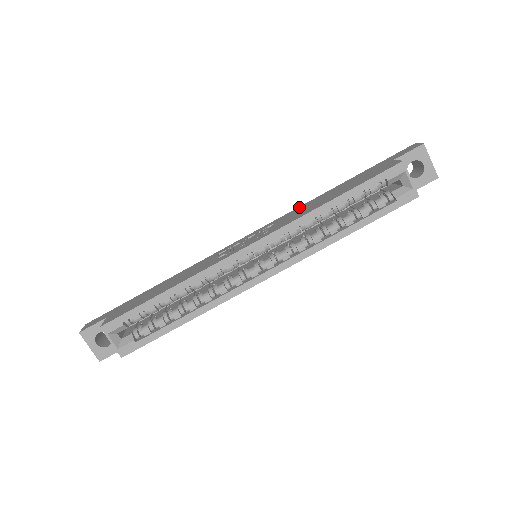
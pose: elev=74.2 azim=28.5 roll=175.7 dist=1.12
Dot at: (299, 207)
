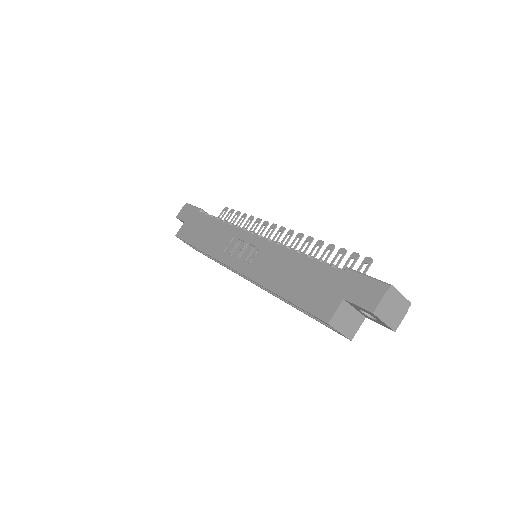
Dot at: (284, 250)
